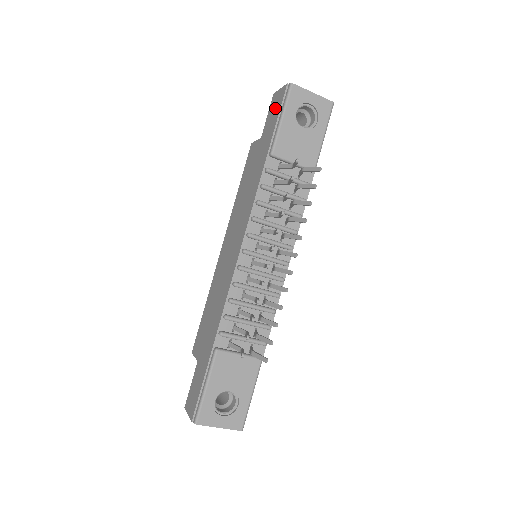
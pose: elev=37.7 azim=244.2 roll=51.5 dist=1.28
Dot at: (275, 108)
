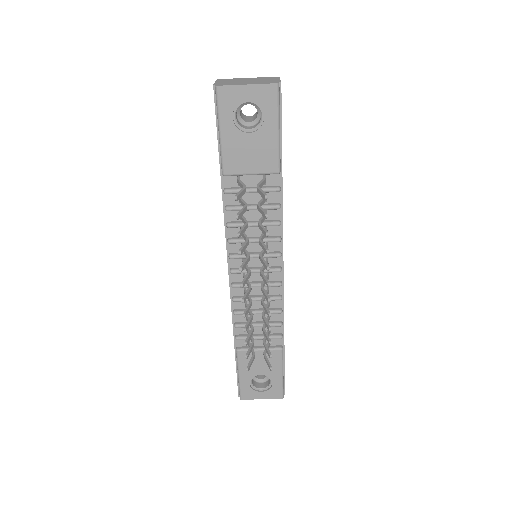
Dot at: occluded
